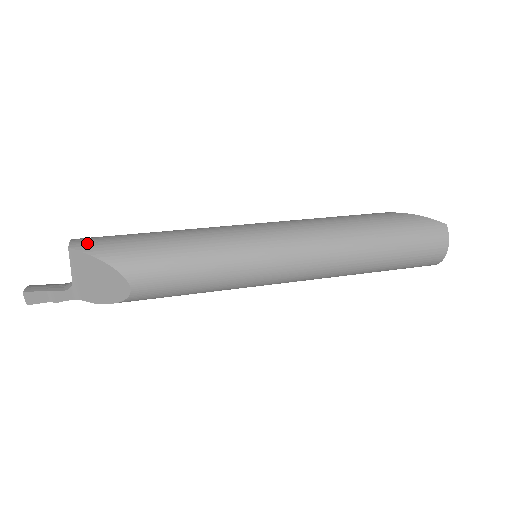
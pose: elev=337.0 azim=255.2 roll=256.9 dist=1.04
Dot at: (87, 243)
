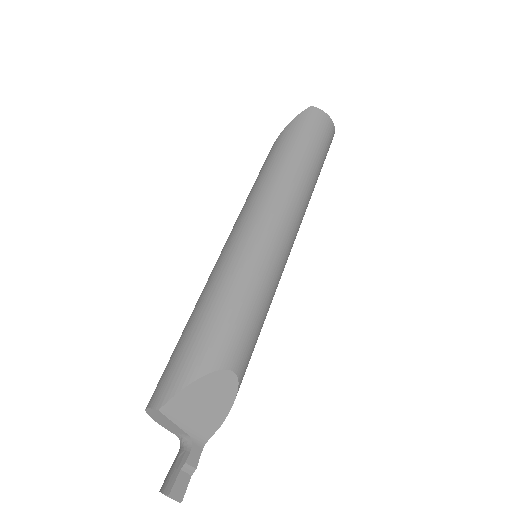
Dot at: (164, 390)
